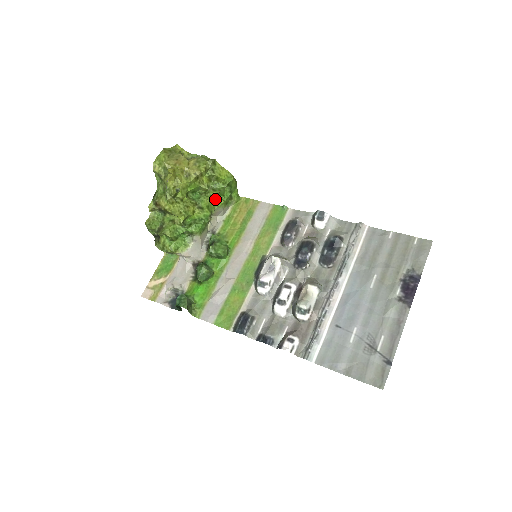
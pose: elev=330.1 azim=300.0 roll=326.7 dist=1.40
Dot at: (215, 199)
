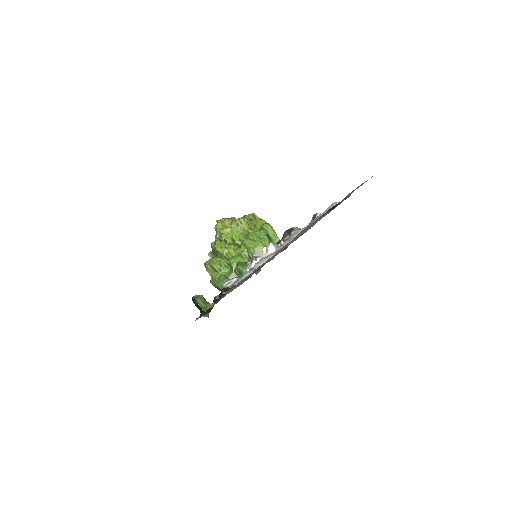
Dot at: (254, 241)
